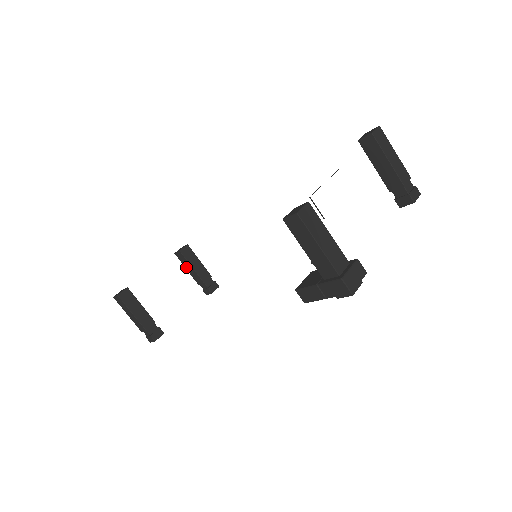
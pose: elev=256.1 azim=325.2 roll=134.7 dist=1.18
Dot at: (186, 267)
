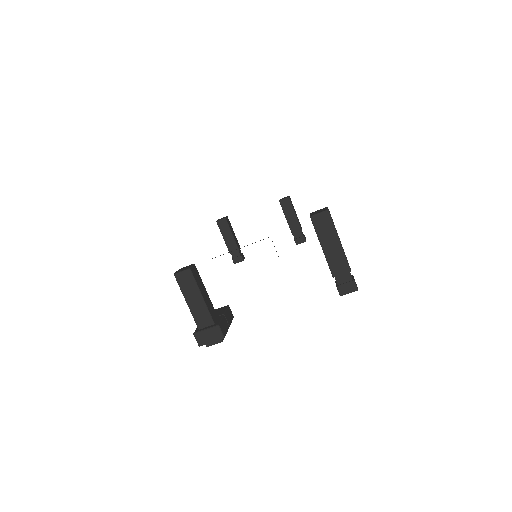
Dot at: occluded
